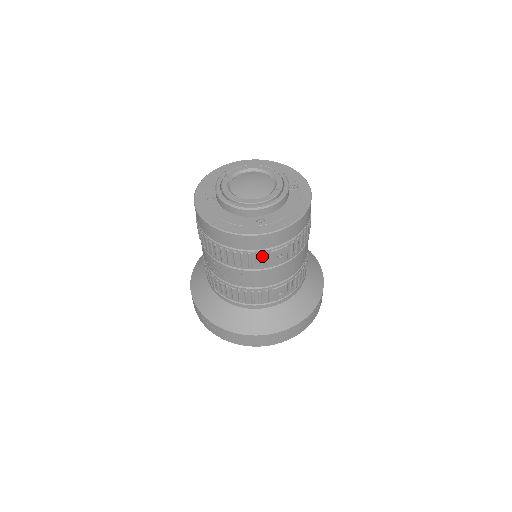
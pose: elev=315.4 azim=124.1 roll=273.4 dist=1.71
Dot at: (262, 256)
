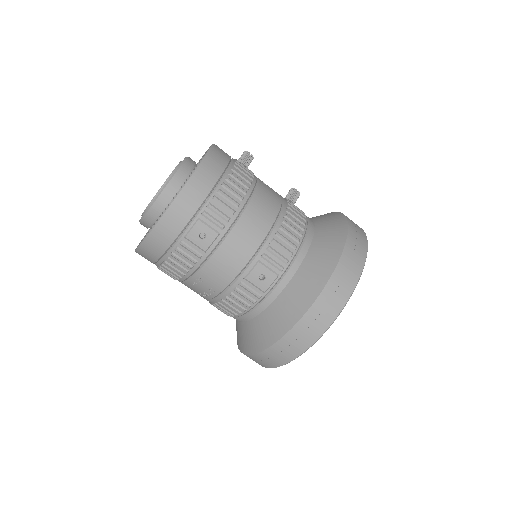
Dot at: (184, 248)
